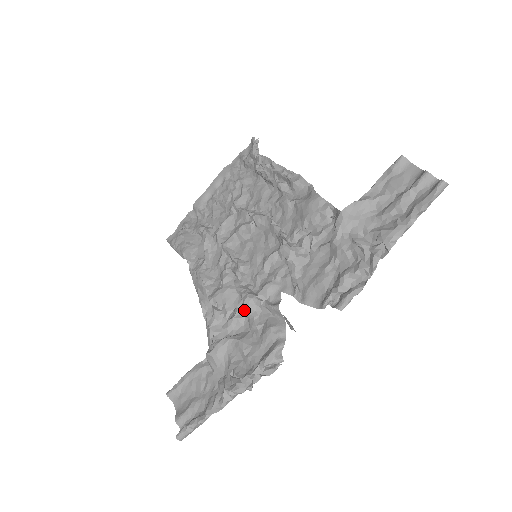
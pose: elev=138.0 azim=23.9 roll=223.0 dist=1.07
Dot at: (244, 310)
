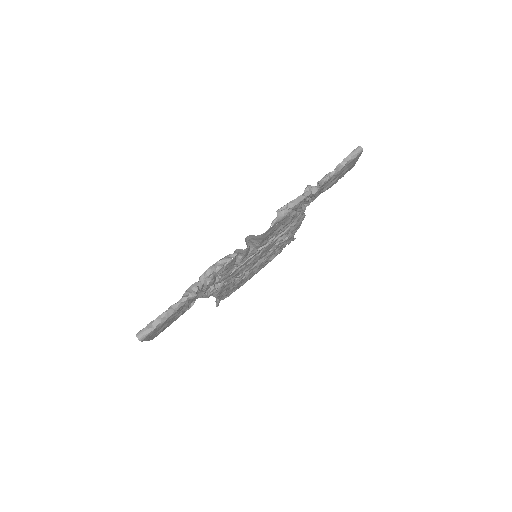
Dot at: occluded
